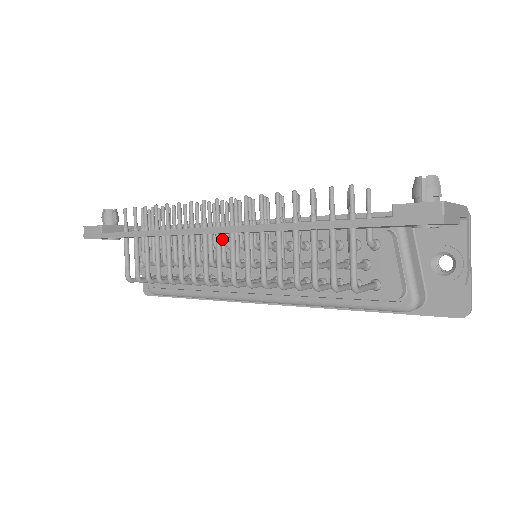
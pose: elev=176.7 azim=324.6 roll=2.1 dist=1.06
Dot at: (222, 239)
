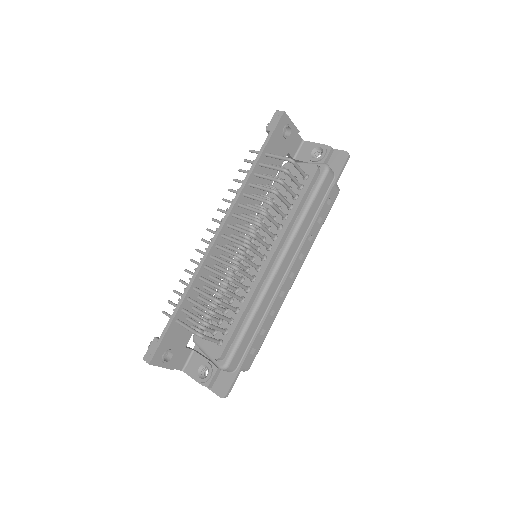
Dot at: (228, 245)
